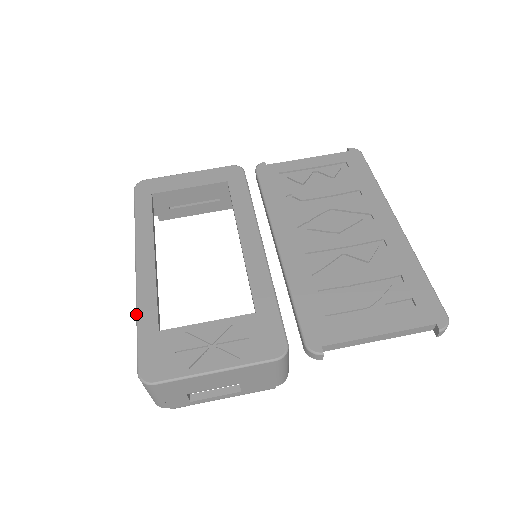
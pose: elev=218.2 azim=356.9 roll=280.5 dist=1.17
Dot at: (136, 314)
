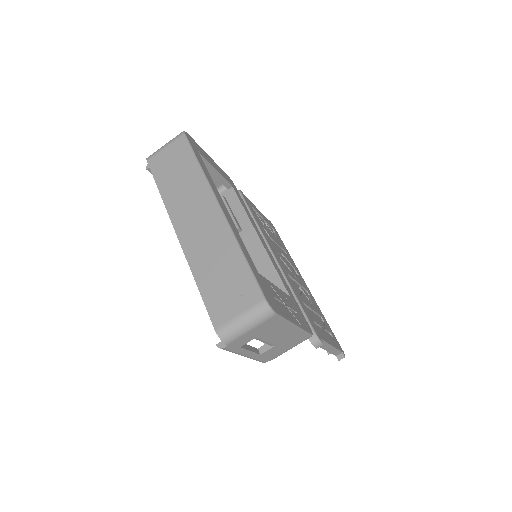
Dot at: (240, 248)
